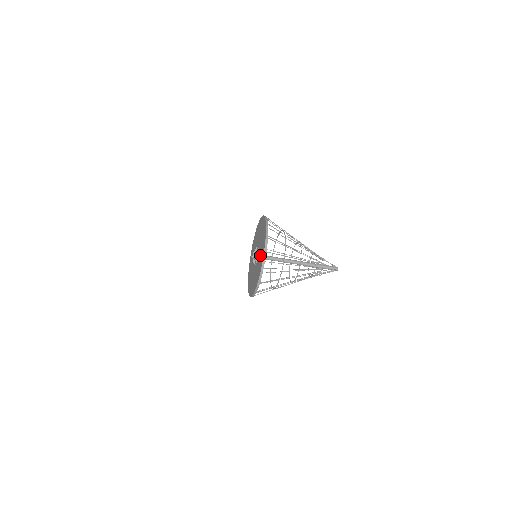
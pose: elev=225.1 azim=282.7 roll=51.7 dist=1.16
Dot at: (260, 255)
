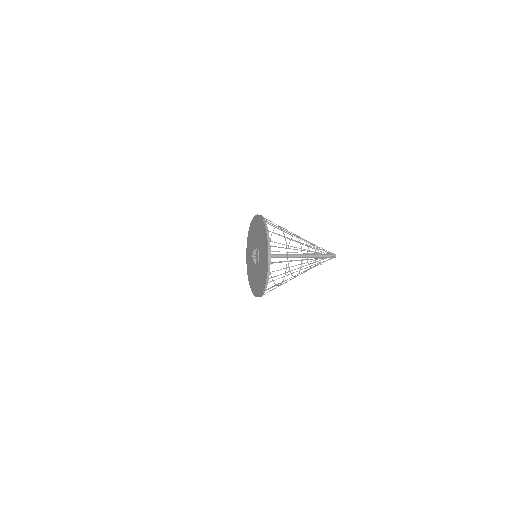
Dot at: (261, 271)
